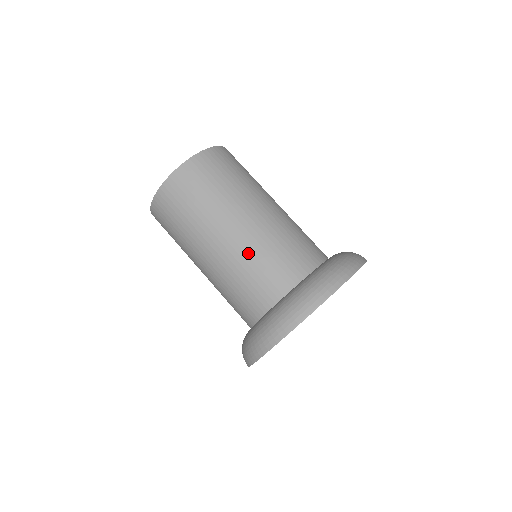
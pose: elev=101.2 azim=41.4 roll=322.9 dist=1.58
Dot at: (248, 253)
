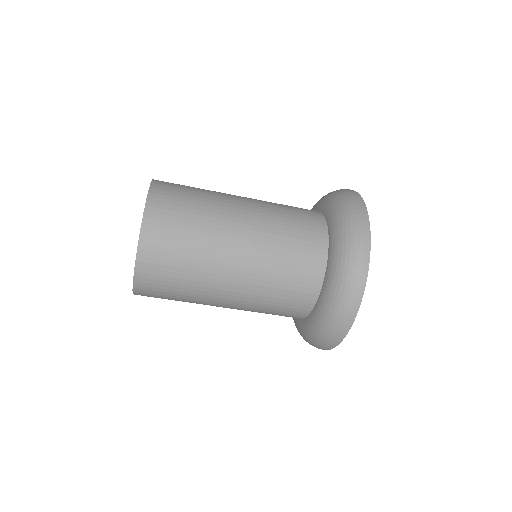
Dot at: (251, 310)
